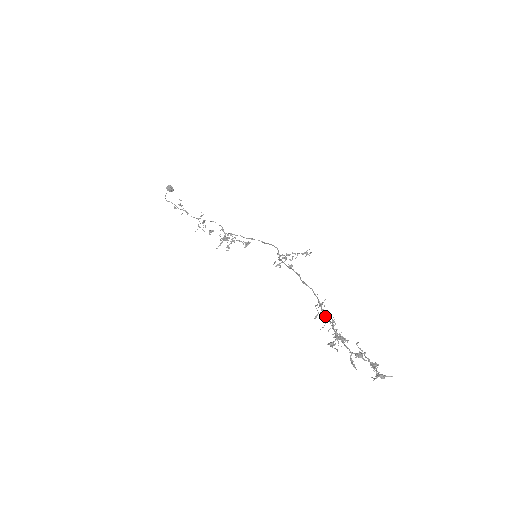
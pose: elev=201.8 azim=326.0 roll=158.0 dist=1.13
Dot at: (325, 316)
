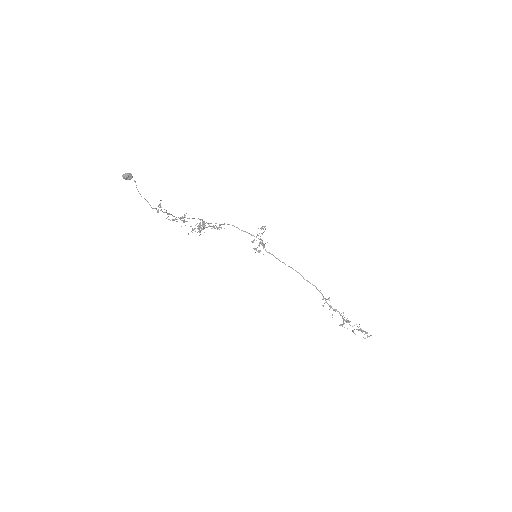
Dot at: occluded
